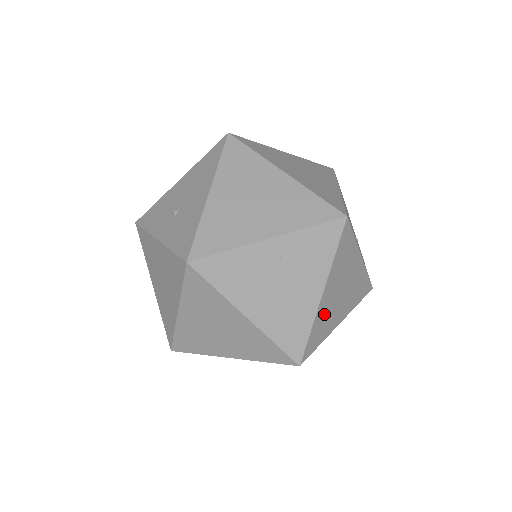
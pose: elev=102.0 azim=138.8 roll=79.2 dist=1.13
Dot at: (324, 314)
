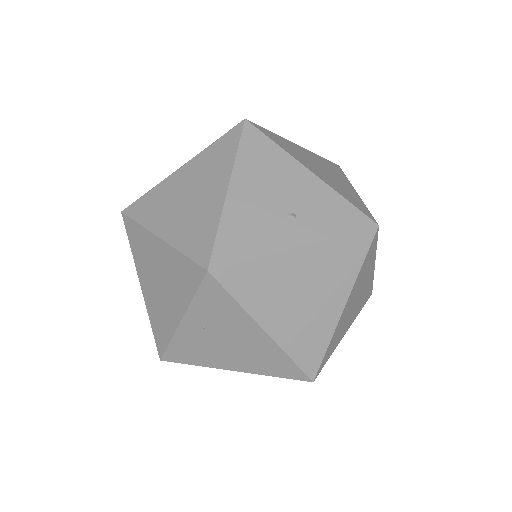
Dot at: (296, 333)
